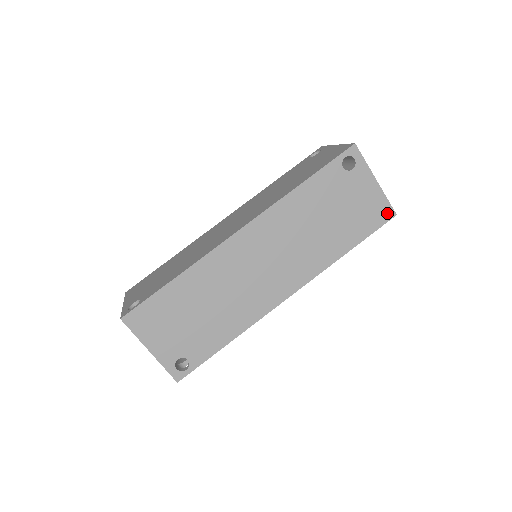
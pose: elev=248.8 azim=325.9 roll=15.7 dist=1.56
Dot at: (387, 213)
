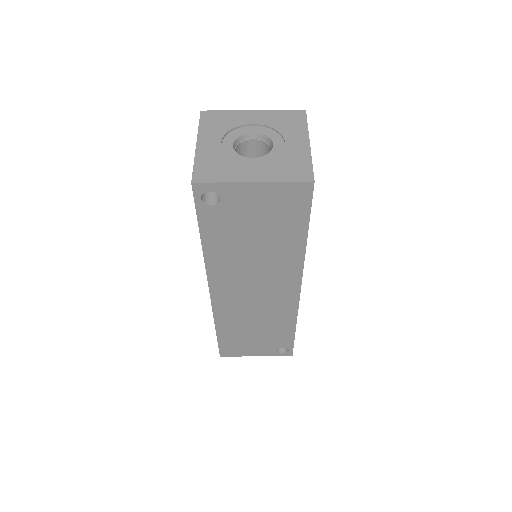
Dot at: (302, 190)
